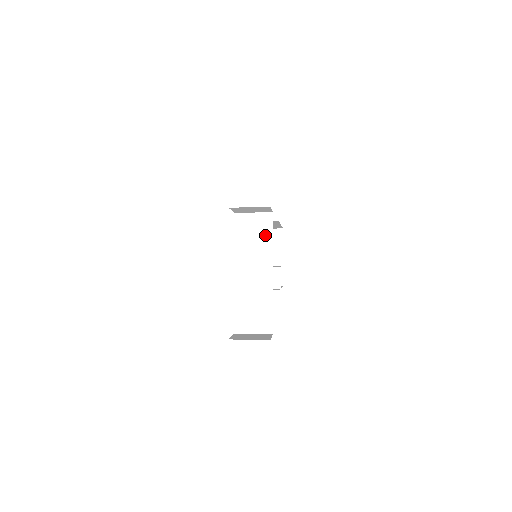
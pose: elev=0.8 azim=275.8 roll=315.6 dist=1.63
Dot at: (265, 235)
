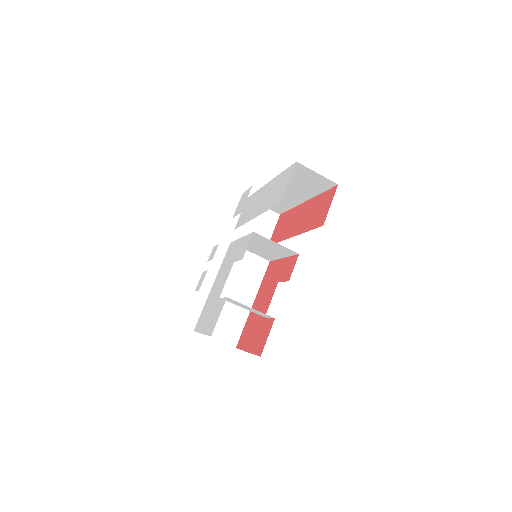
Dot at: occluded
